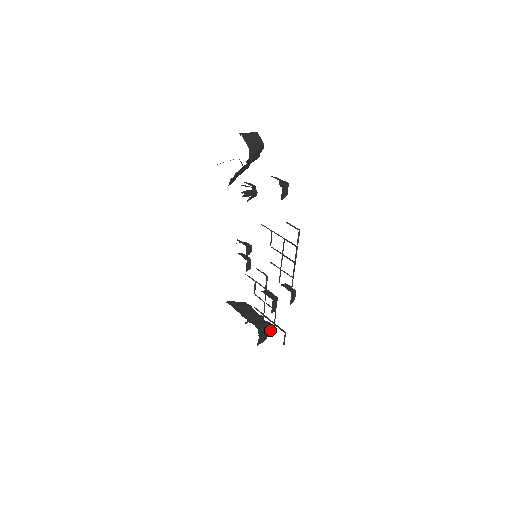
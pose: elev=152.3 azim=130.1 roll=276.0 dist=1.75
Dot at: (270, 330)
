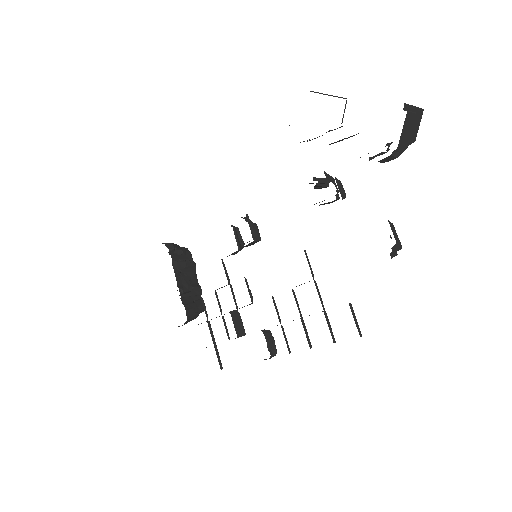
Dot at: occluded
